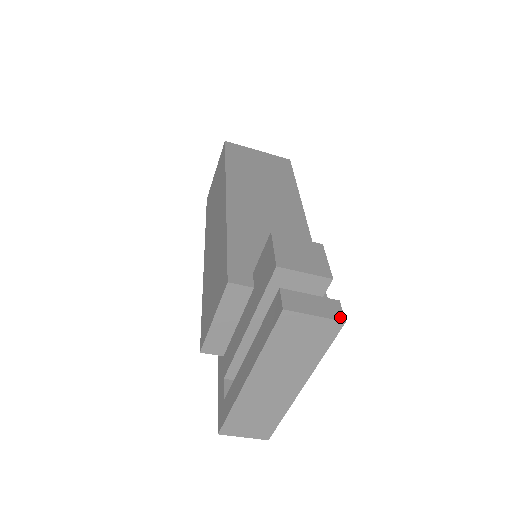
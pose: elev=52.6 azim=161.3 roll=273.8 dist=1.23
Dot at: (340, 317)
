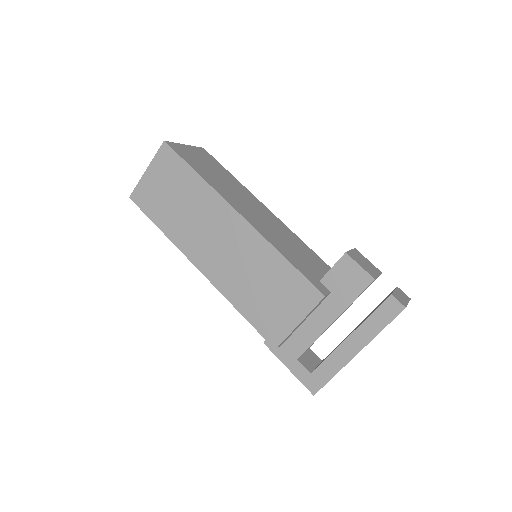
Dot at: (408, 297)
